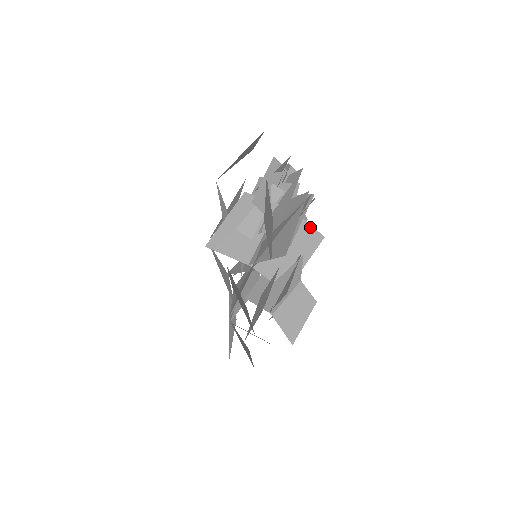
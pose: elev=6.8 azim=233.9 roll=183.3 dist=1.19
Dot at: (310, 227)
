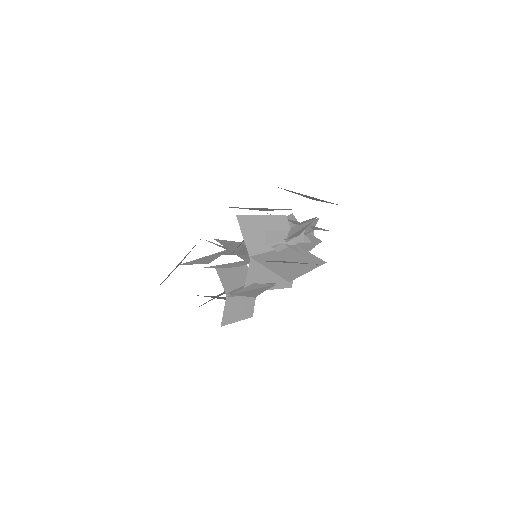
Dot at: occluded
